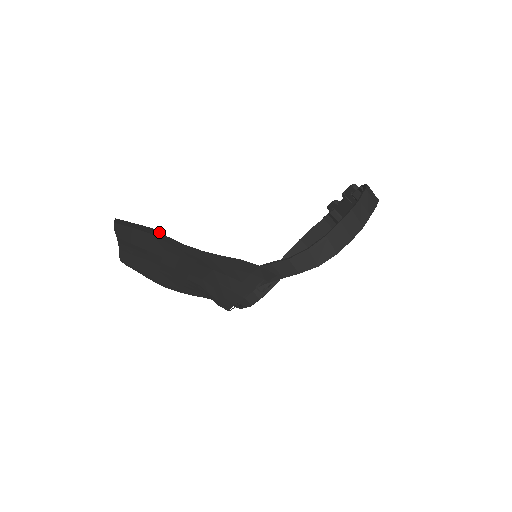
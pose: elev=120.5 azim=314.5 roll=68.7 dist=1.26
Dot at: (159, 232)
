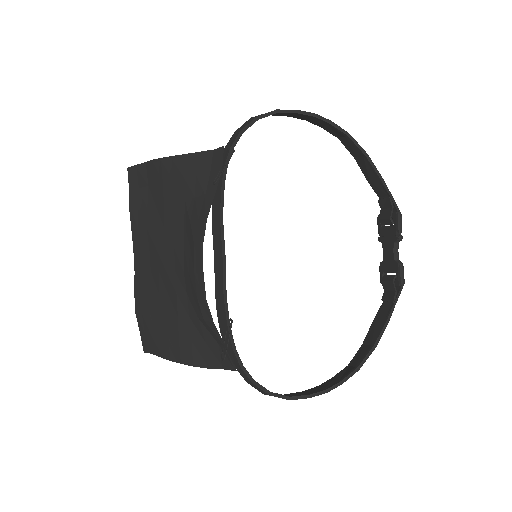
Dot at: (149, 162)
